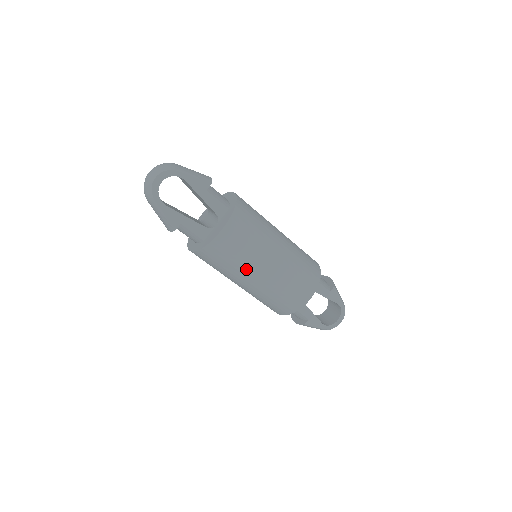
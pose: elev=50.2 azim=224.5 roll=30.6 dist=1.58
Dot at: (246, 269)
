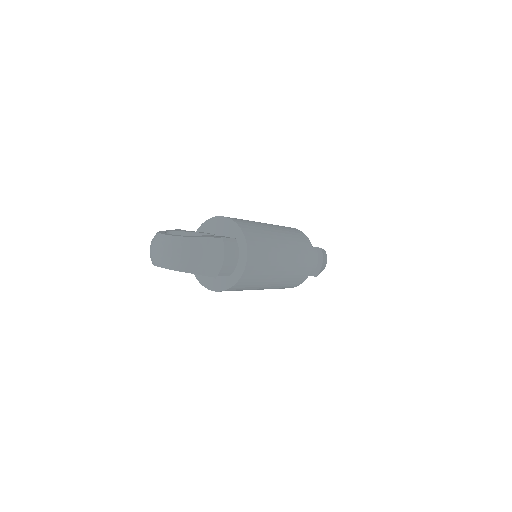
Dot at: occluded
